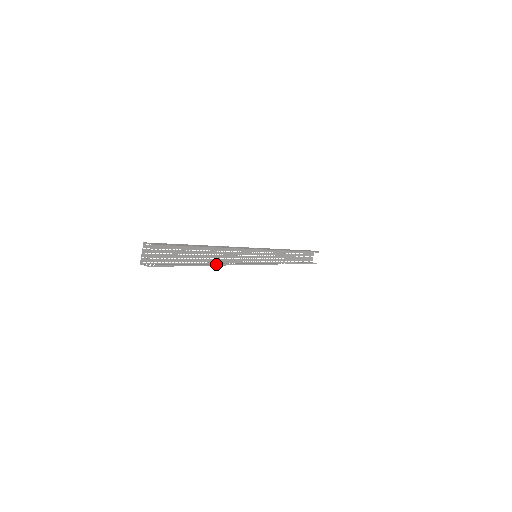
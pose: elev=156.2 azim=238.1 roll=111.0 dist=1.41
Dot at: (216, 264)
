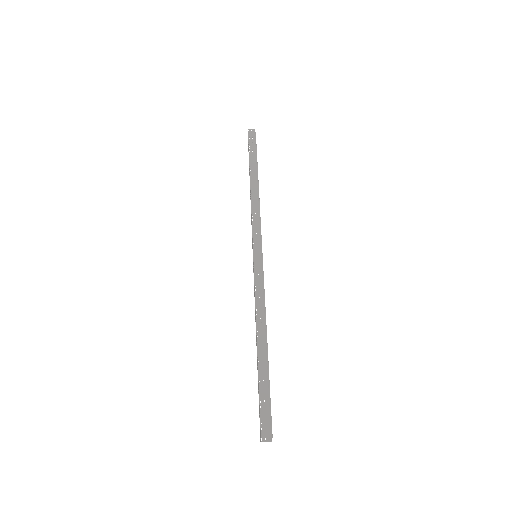
Dot at: occluded
